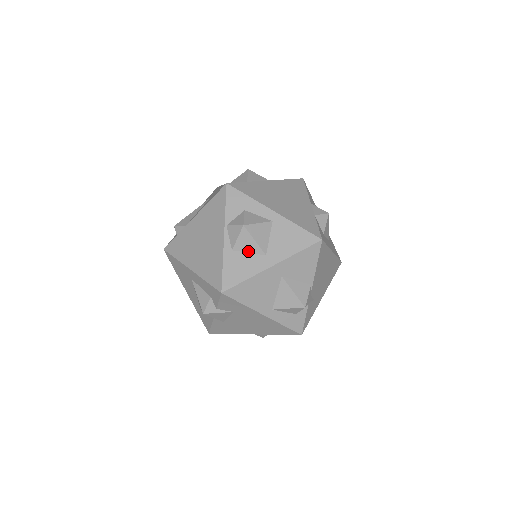
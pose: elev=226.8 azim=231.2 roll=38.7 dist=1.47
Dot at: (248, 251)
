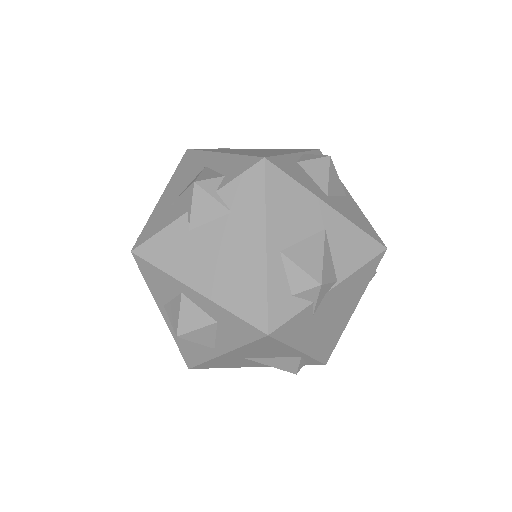
Dot at: (313, 177)
